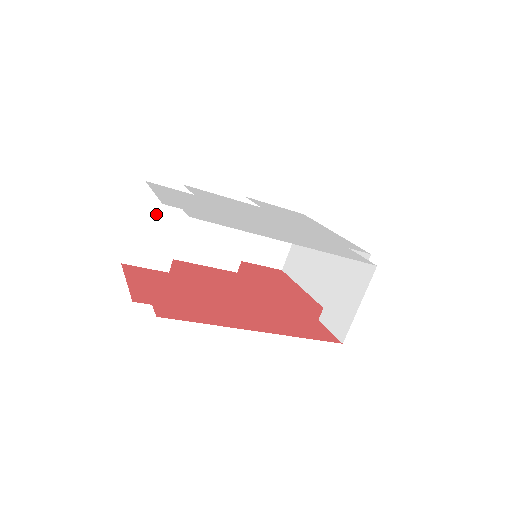
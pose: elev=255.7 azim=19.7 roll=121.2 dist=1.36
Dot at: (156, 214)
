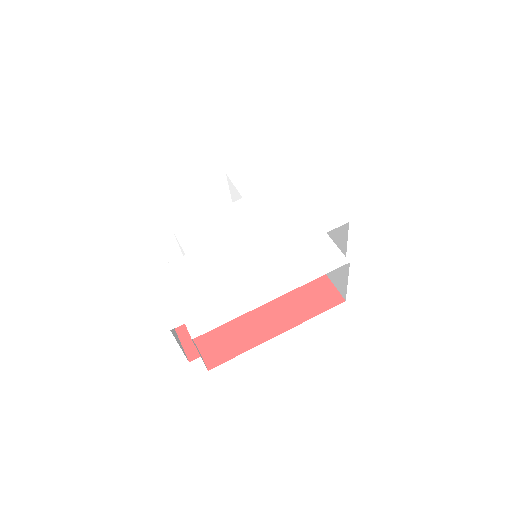
Dot at: occluded
